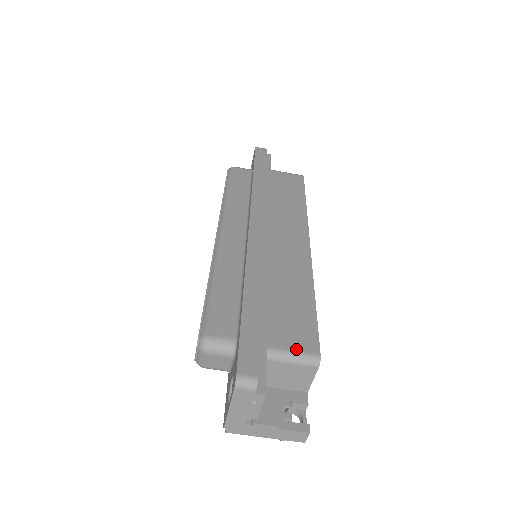
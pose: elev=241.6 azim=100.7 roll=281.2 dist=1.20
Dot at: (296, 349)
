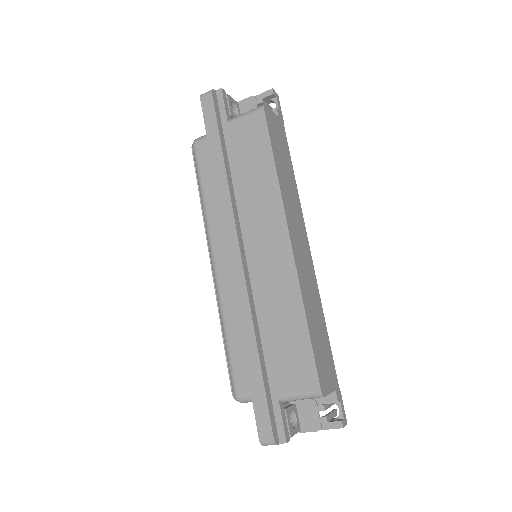
Dot at: (300, 391)
